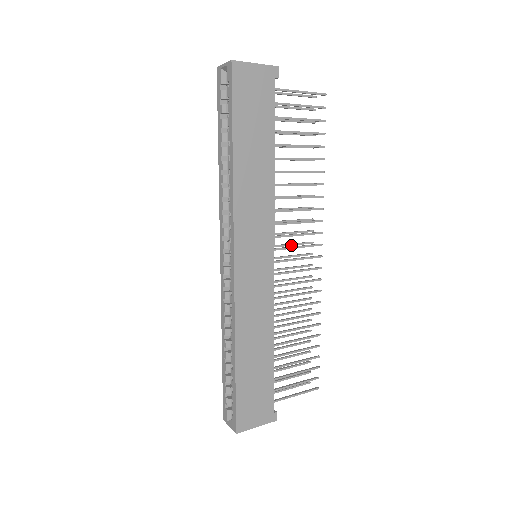
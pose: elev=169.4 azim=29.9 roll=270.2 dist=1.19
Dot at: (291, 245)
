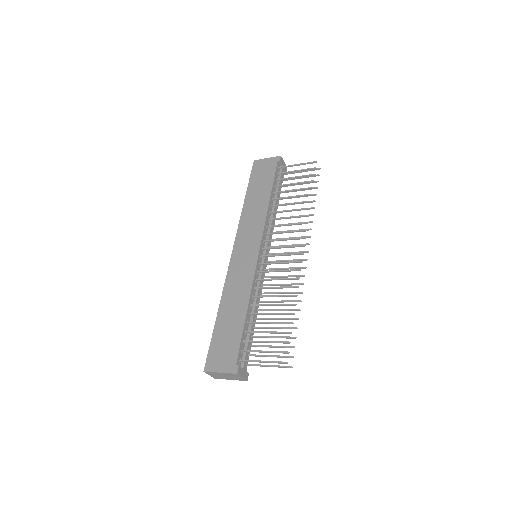
Dot at: (289, 253)
